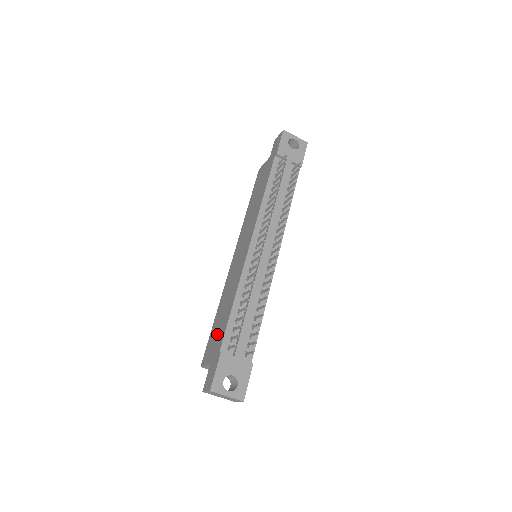
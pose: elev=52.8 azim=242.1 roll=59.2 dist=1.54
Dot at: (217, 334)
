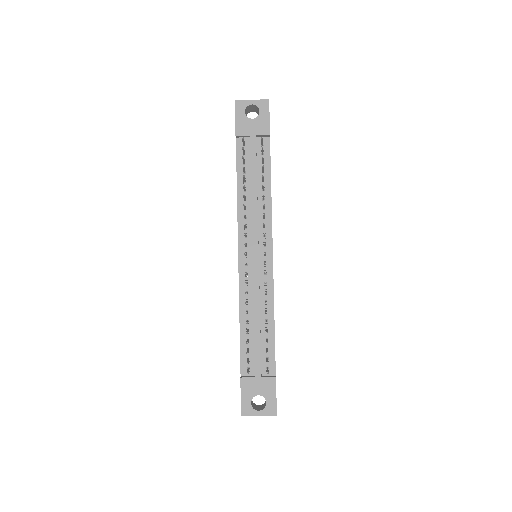
Dot at: occluded
